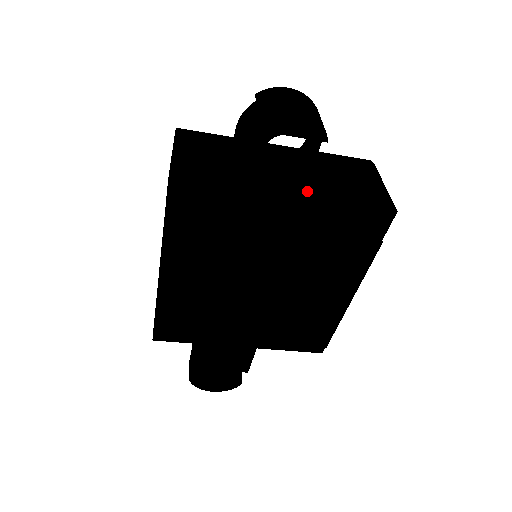
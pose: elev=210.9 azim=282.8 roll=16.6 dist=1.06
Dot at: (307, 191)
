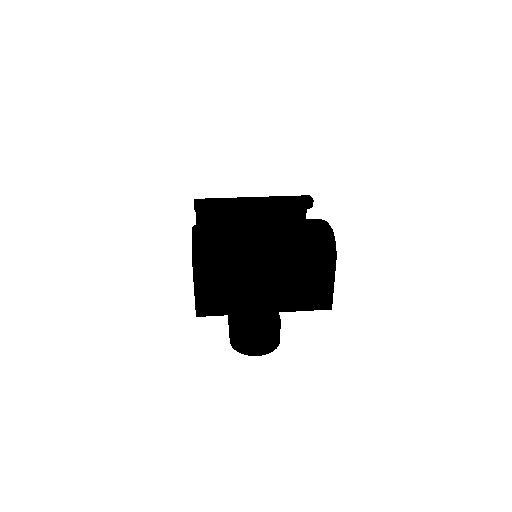
Dot at: occluded
